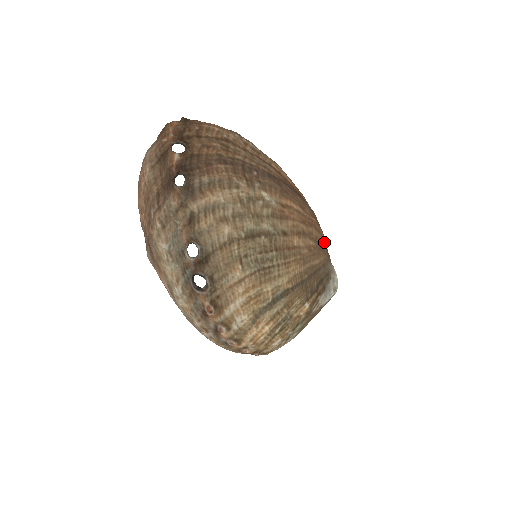
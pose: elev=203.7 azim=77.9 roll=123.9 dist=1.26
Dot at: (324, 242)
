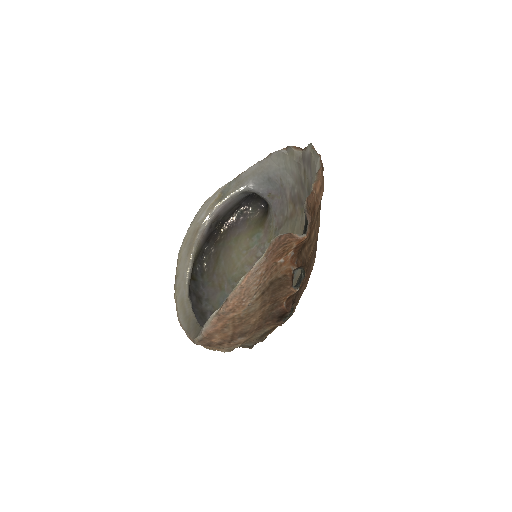
Dot at: occluded
